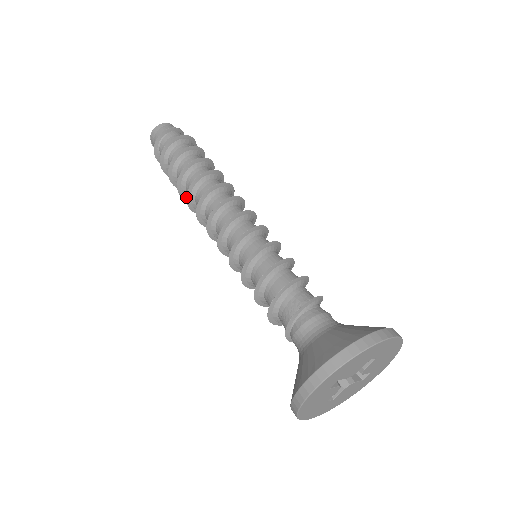
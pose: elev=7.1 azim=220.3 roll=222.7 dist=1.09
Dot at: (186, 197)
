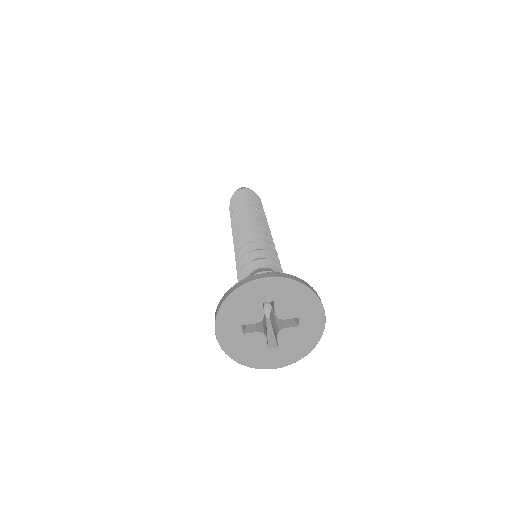
Dot at: (240, 210)
